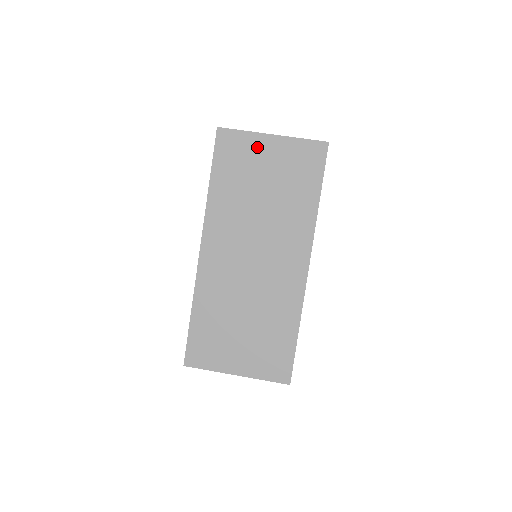
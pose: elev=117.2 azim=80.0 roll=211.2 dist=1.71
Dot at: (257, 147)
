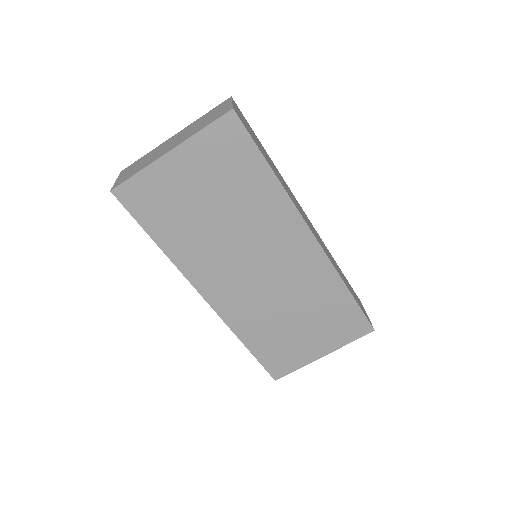
Dot at: (167, 176)
